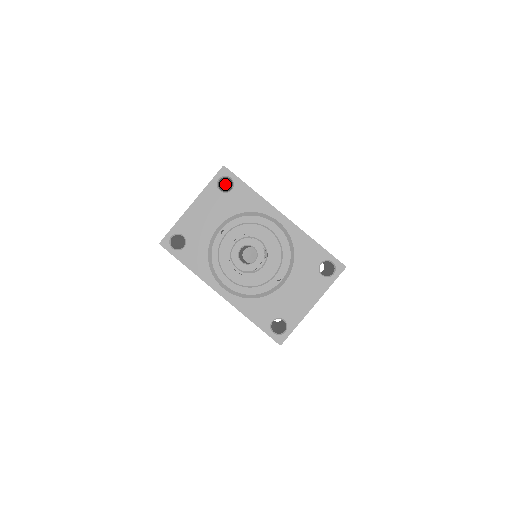
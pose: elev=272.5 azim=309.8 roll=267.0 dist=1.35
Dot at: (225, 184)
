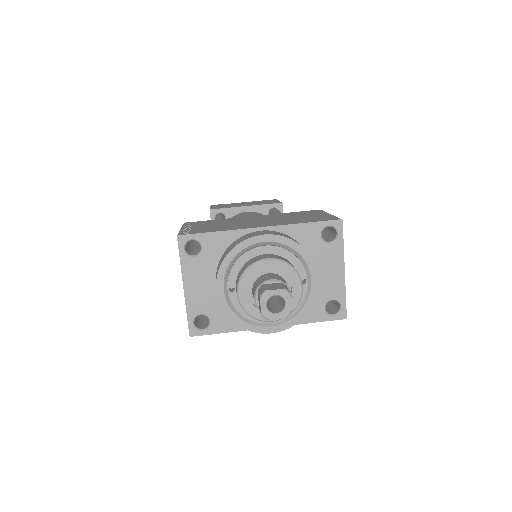
Dot at: occluded
